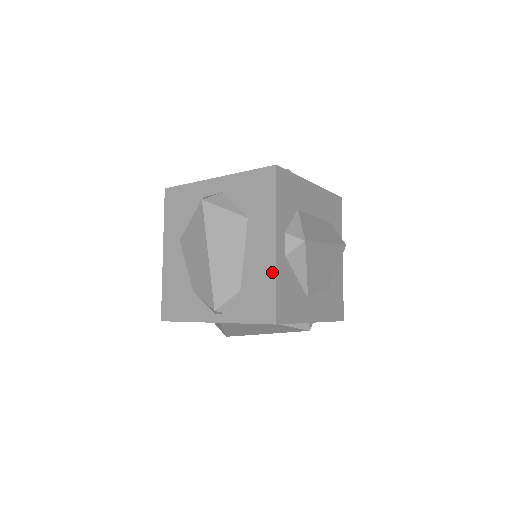
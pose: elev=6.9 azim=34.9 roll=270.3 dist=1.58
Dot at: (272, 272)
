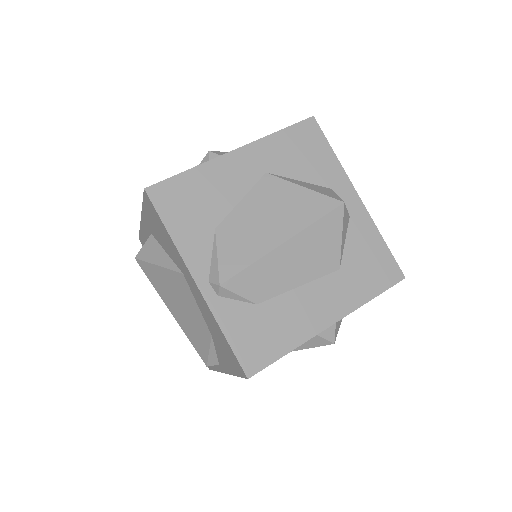
Dot at: (301, 338)
